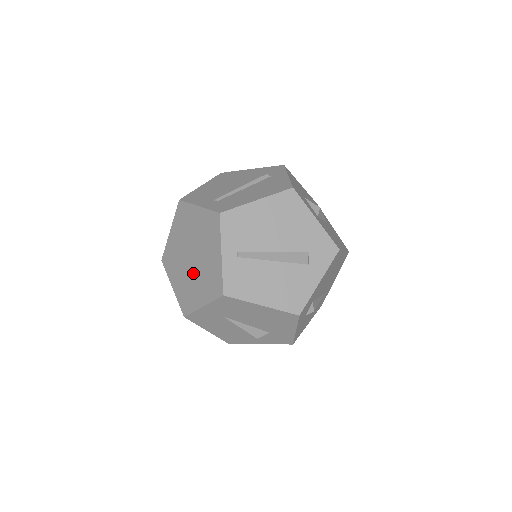
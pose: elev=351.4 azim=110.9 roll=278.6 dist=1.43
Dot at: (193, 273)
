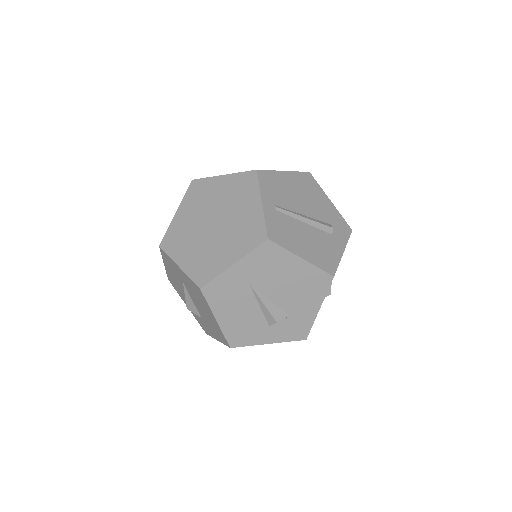
Dot at: (216, 237)
